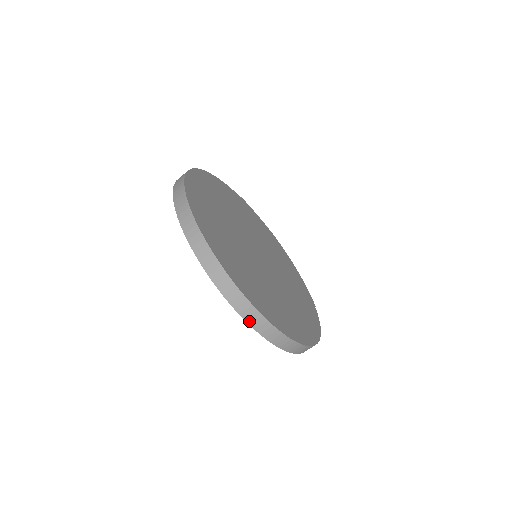
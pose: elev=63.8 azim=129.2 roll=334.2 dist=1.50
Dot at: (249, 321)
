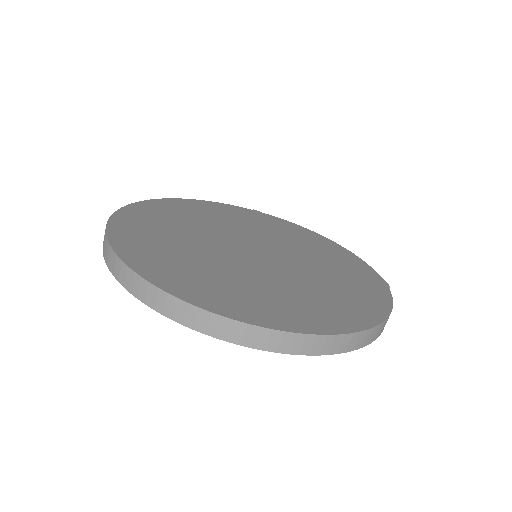
Dot at: (200, 329)
